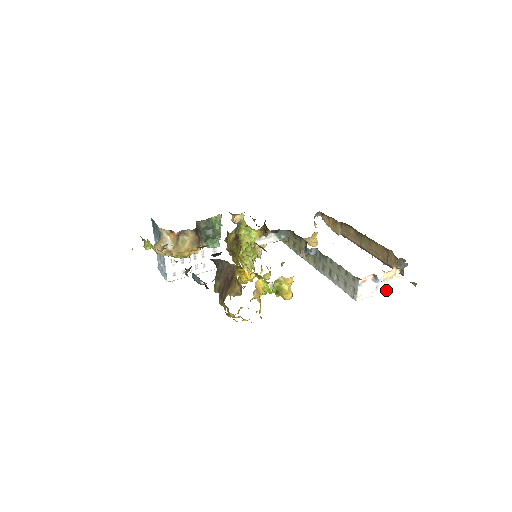
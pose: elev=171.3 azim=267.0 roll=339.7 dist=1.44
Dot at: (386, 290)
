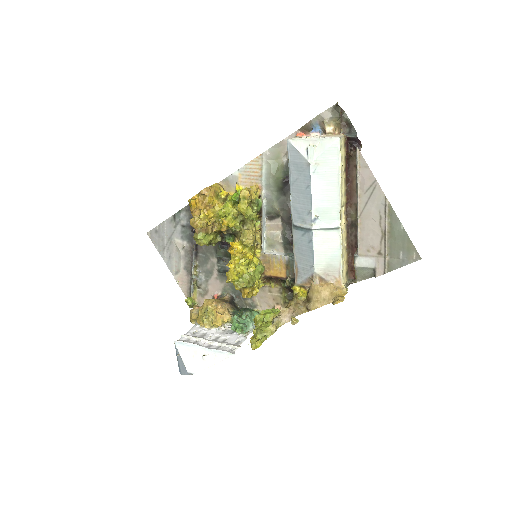
Dot at: (324, 138)
